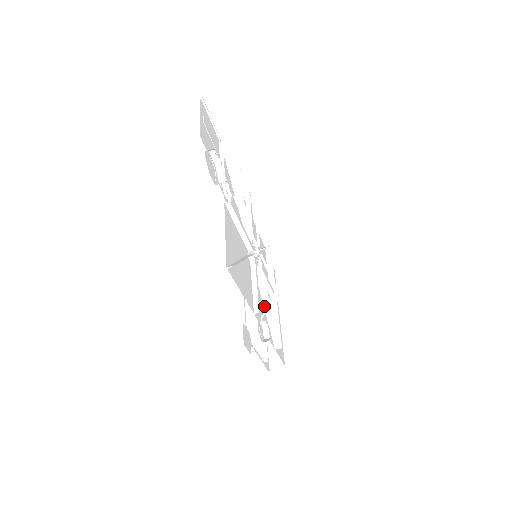
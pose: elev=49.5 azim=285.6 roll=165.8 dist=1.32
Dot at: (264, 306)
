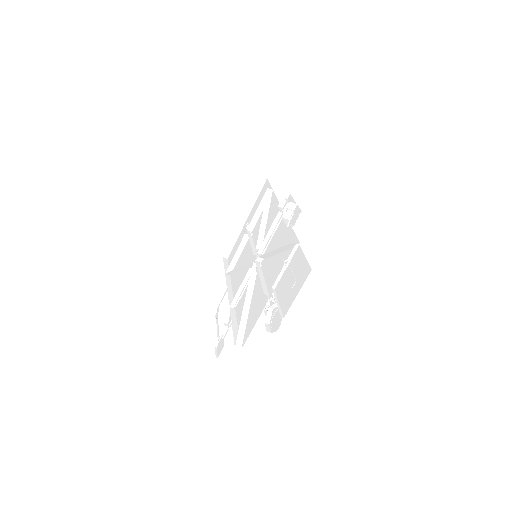
Dot at: occluded
